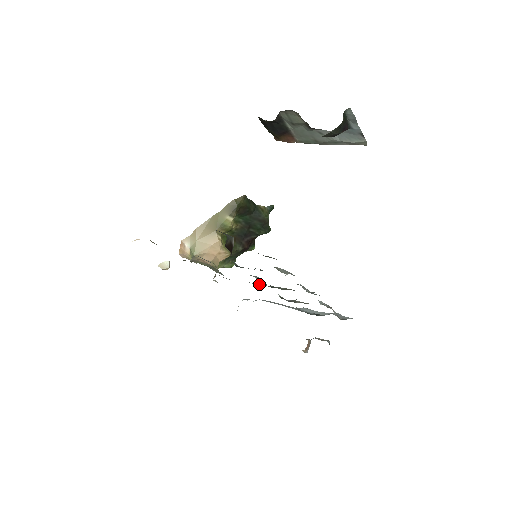
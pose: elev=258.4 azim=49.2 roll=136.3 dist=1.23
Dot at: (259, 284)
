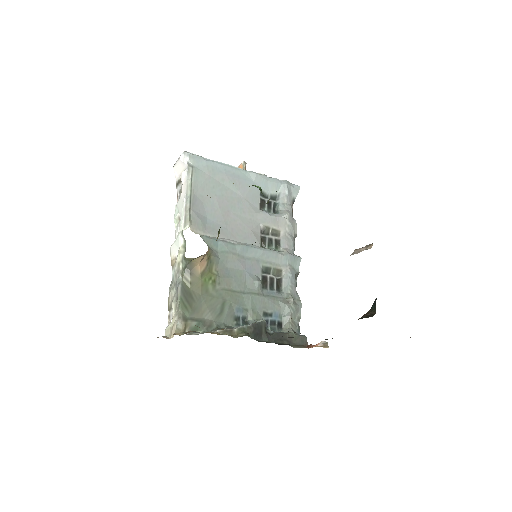
Dot at: (246, 246)
